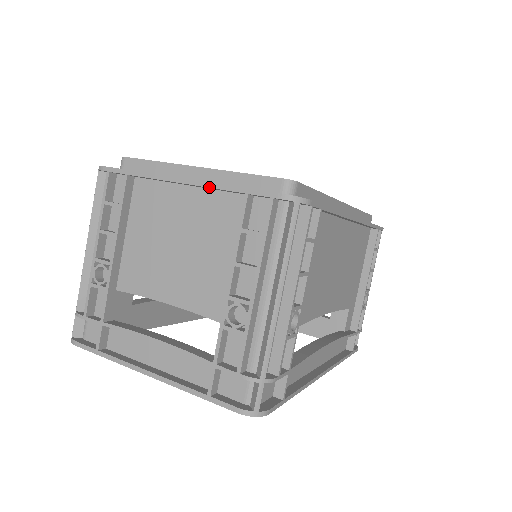
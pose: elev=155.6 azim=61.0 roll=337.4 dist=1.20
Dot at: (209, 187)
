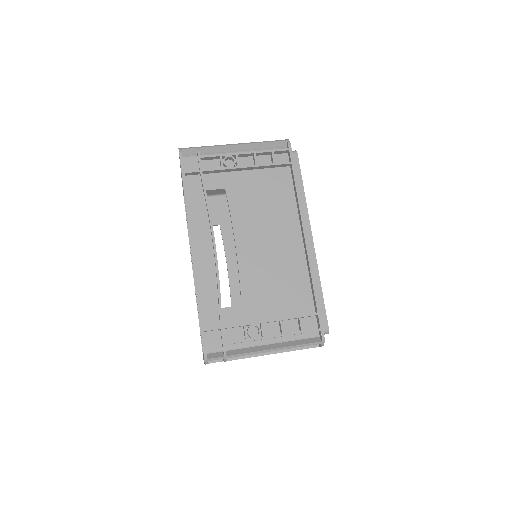
Dot at: occluded
